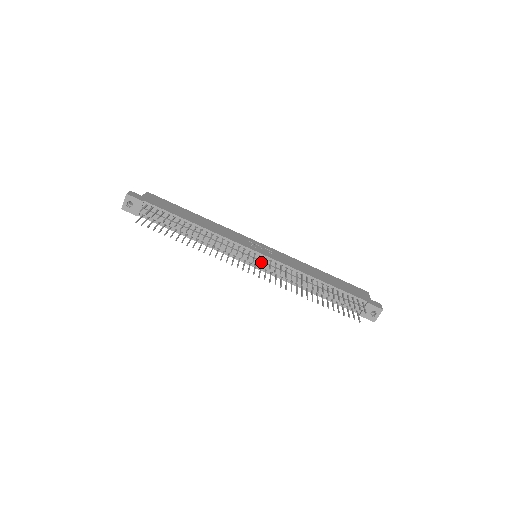
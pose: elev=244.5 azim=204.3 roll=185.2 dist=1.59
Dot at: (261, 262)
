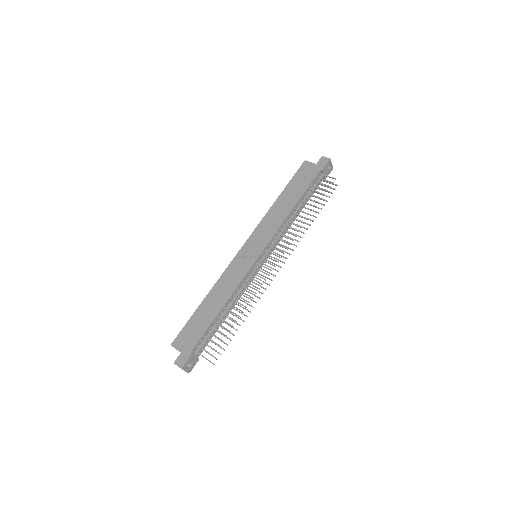
Dot at: (267, 255)
